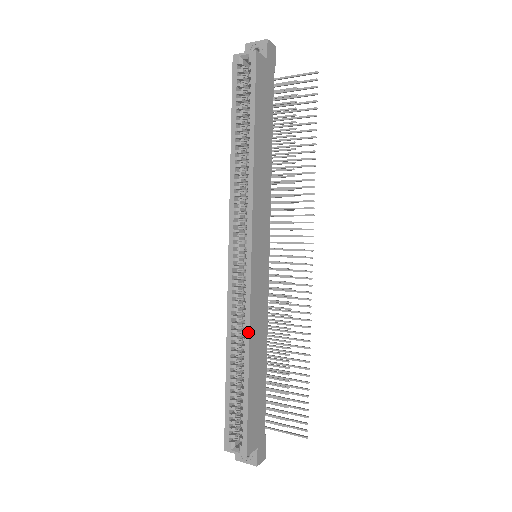
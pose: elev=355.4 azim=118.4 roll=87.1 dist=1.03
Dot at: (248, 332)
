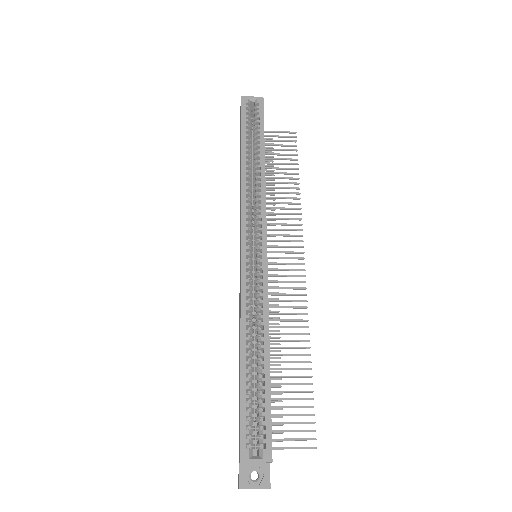
Dot at: (267, 315)
